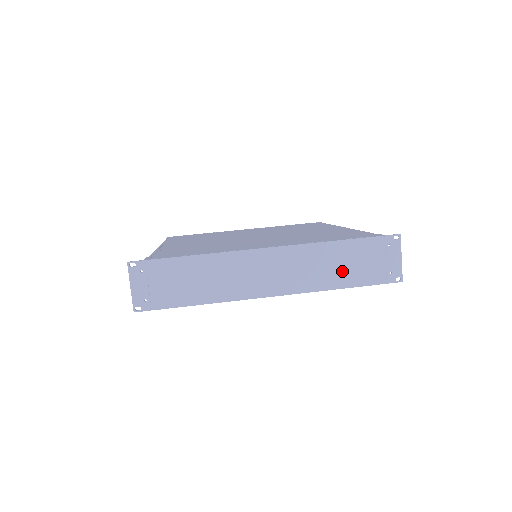
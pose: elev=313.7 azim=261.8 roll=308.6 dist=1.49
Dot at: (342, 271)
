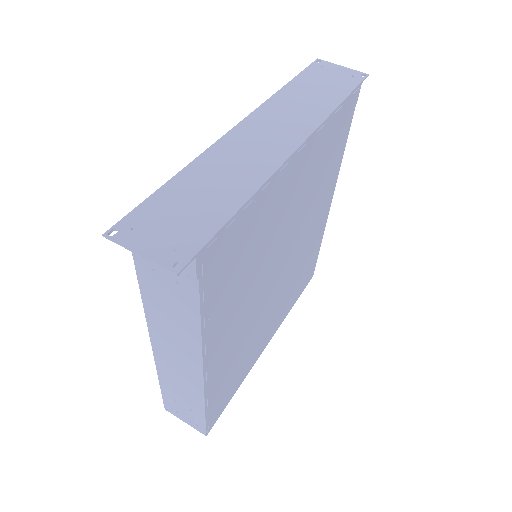
Dot at: (320, 97)
